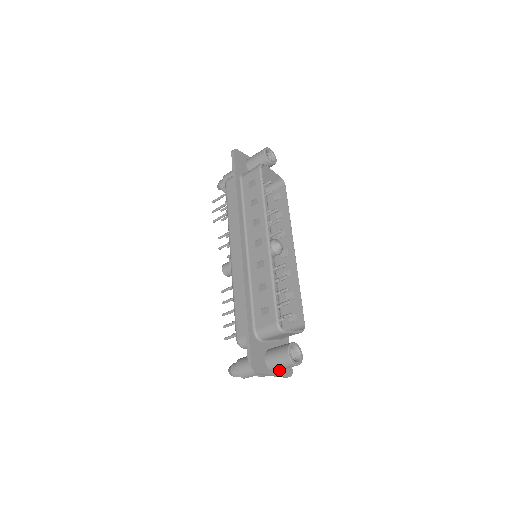
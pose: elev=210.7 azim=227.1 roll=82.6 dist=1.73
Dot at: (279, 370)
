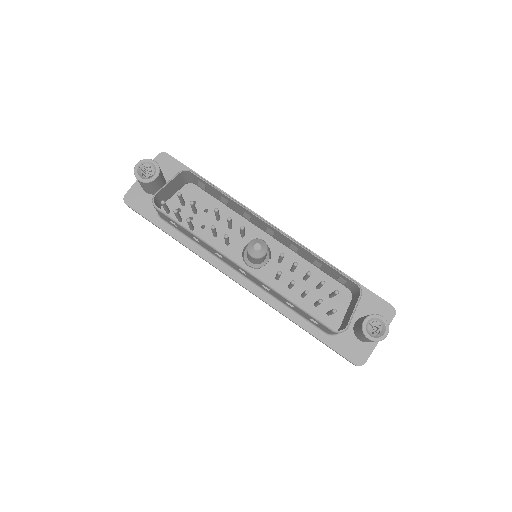
Dot at: occluded
